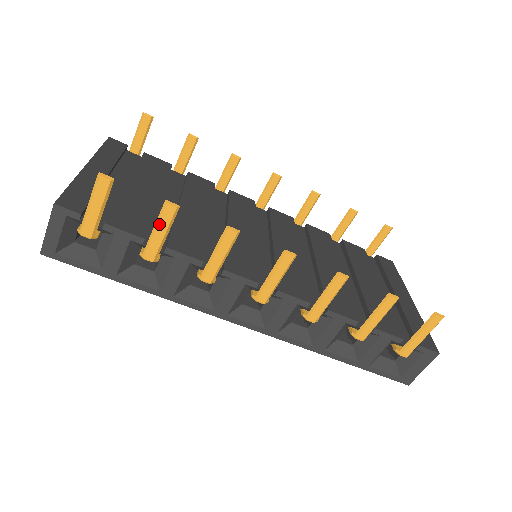
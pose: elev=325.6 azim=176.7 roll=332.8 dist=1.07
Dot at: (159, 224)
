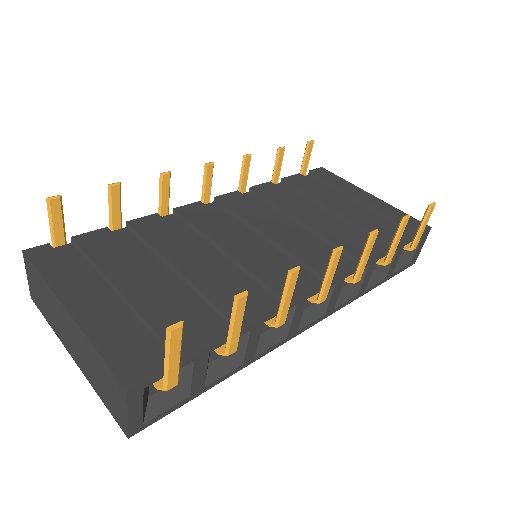
Dot at: (235, 320)
